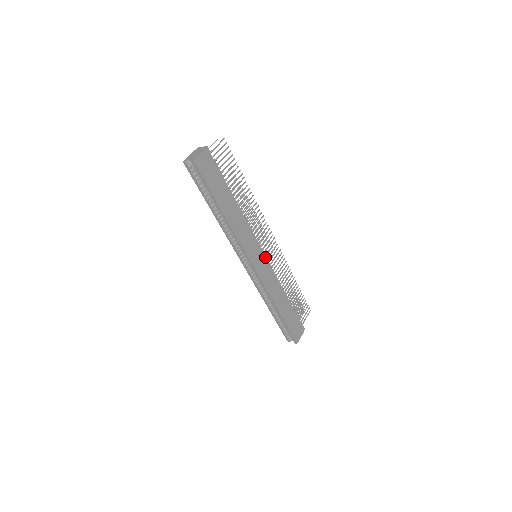
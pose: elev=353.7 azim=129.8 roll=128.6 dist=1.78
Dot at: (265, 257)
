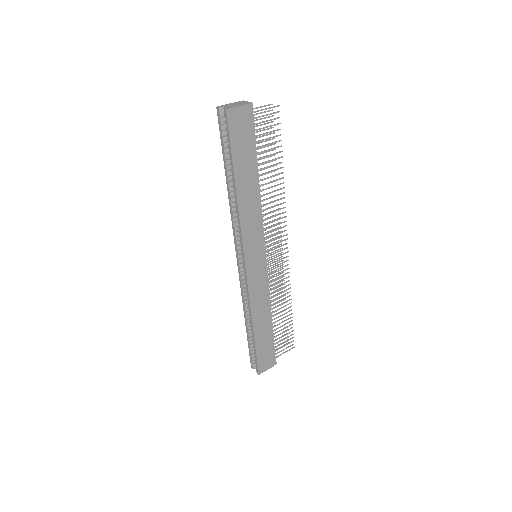
Dot at: (265, 262)
